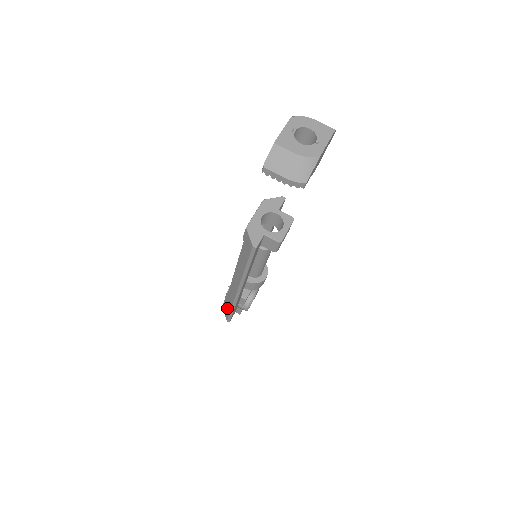
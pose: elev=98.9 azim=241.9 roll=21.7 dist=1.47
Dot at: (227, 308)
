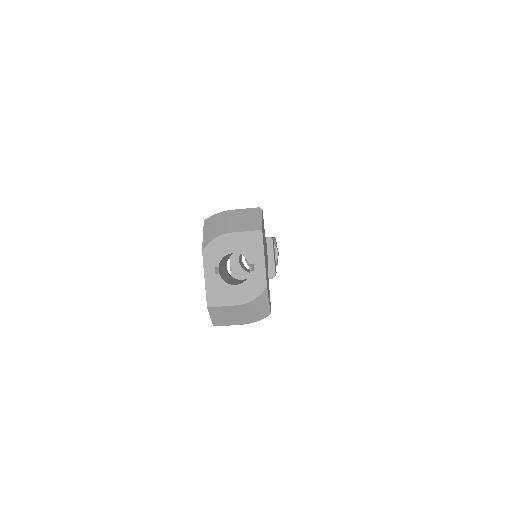
Dot at: occluded
